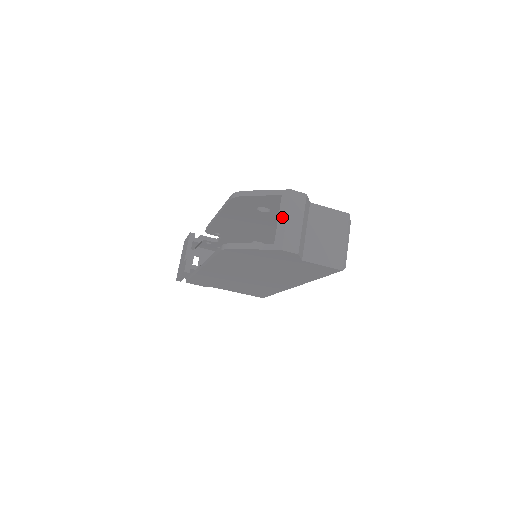
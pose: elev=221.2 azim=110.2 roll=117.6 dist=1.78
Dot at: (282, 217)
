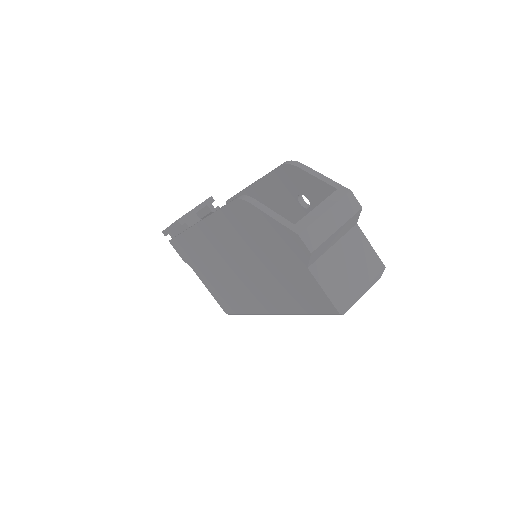
Dot at: (322, 207)
